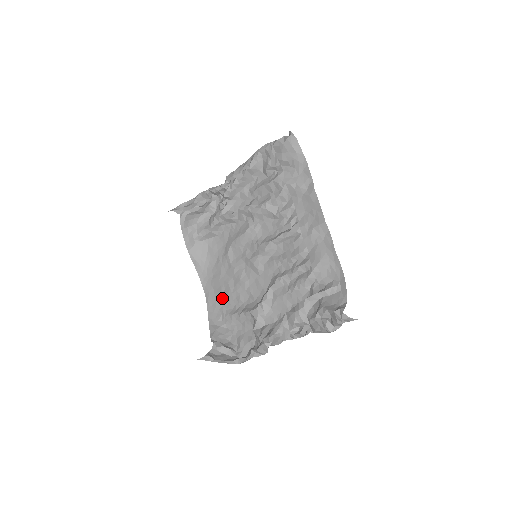
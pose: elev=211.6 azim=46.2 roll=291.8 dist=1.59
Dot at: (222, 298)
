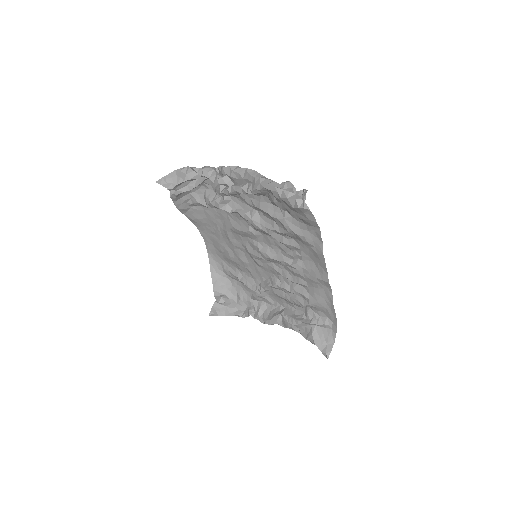
Dot at: (222, 256)
